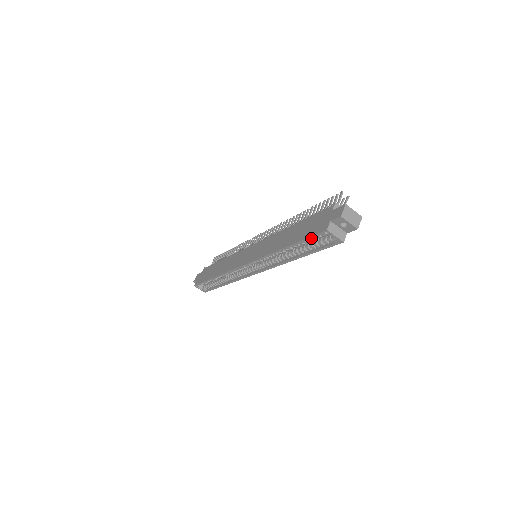
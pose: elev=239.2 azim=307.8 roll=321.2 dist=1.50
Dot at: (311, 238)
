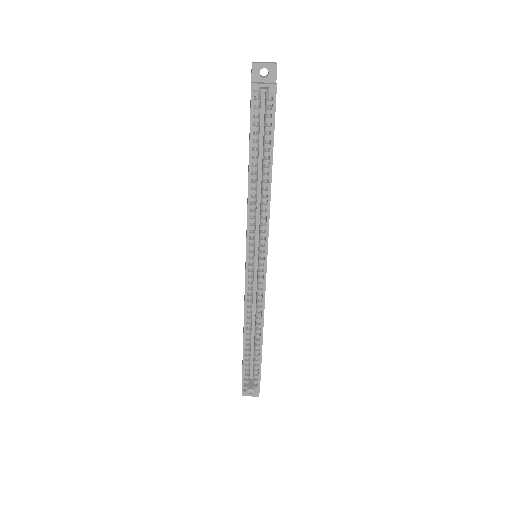
Dot at: (252, 117)
